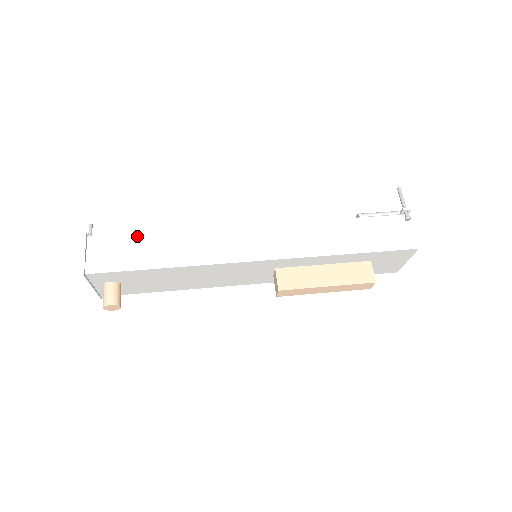
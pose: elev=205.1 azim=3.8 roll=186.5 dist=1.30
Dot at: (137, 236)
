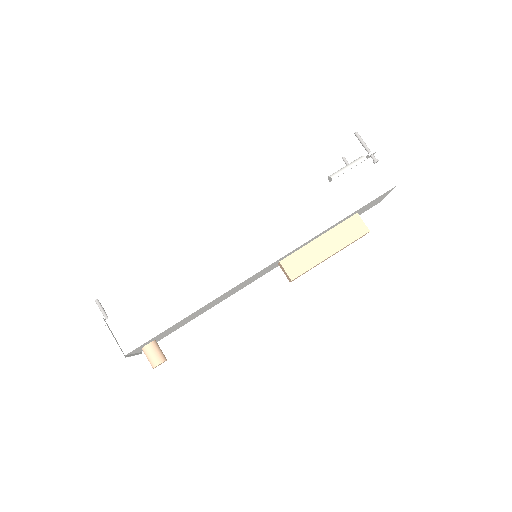
Dot at: (148, 298)
